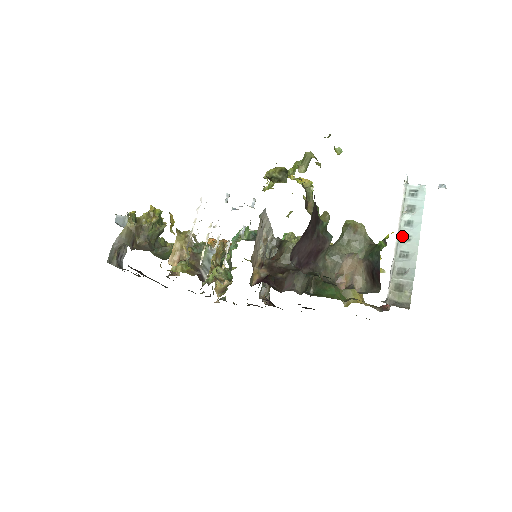
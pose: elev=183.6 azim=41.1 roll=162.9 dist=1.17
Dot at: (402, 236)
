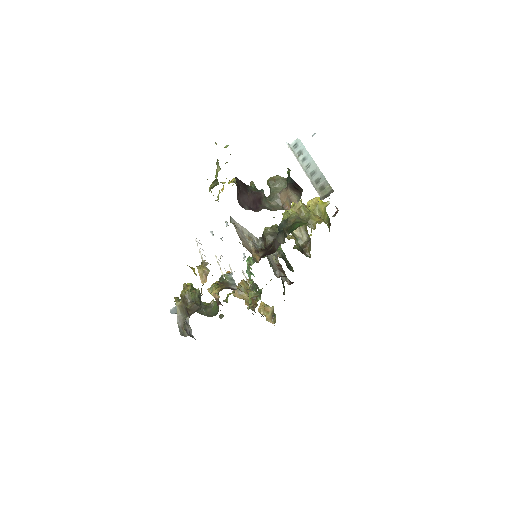
Dot at: (305, 167)
